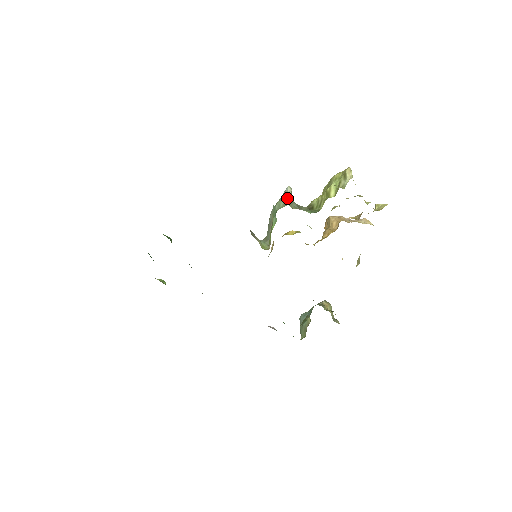
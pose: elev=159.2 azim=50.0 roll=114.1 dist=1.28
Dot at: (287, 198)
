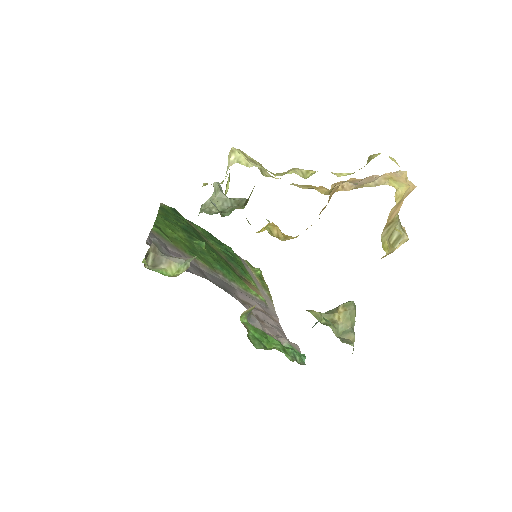
Dot at: (212, 199)
